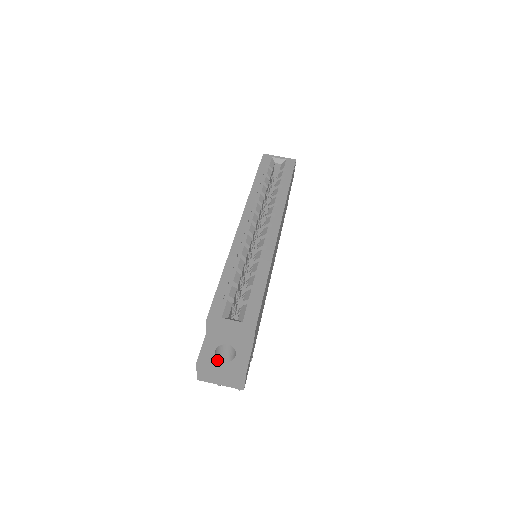
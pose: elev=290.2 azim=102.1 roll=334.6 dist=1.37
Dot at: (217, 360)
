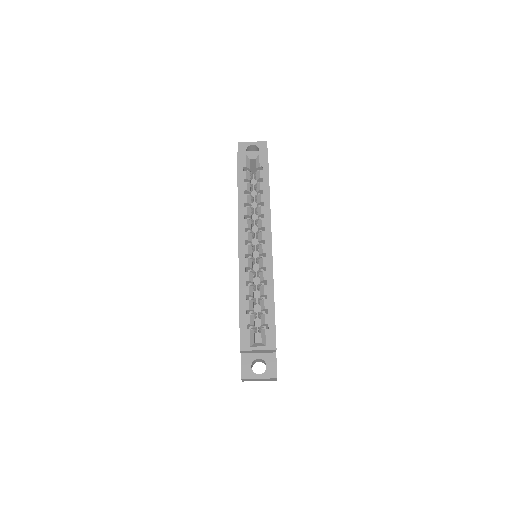
Dot at: (255, 374)
